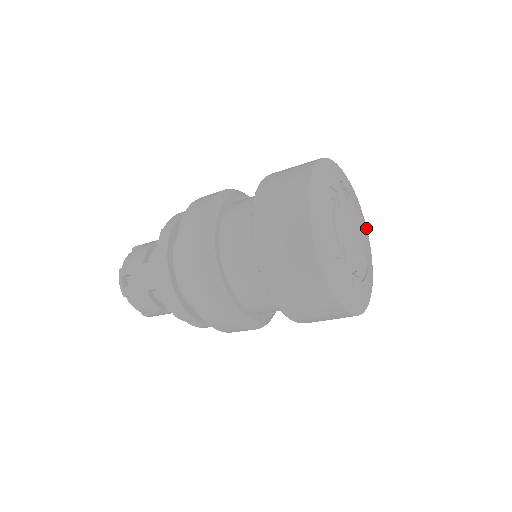
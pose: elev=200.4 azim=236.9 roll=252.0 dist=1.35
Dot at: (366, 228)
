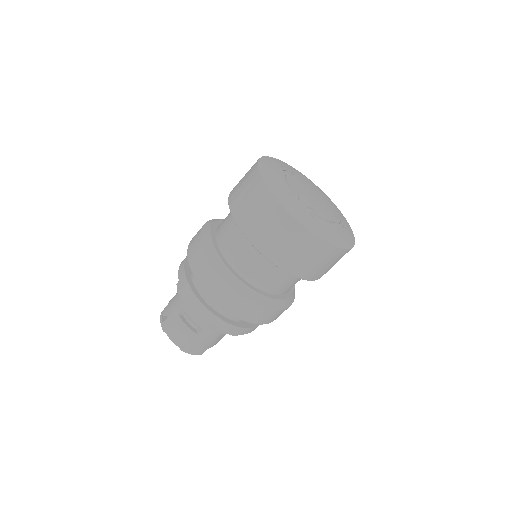
Dot at: (341, 214)
